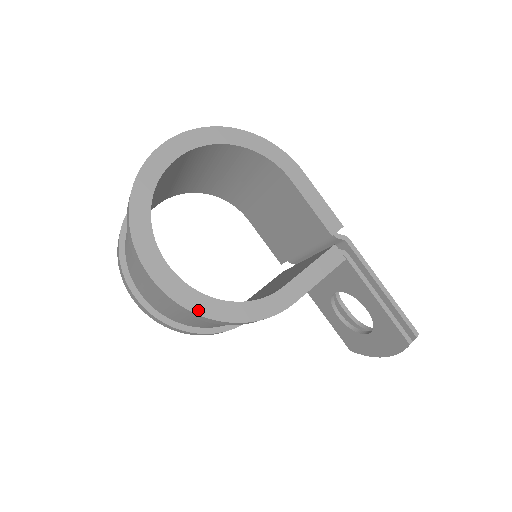
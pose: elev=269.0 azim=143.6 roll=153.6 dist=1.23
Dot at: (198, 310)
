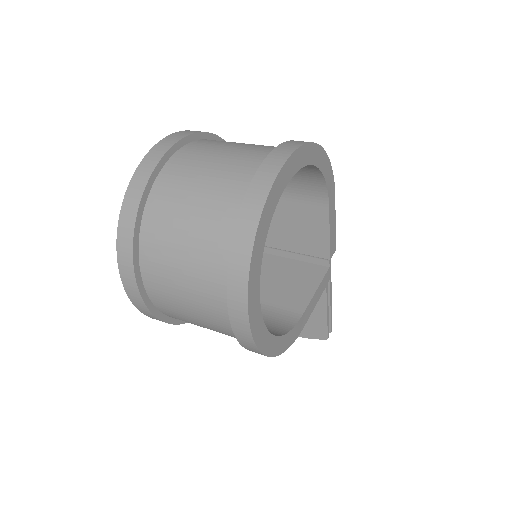
Dot at: (266, 351)
